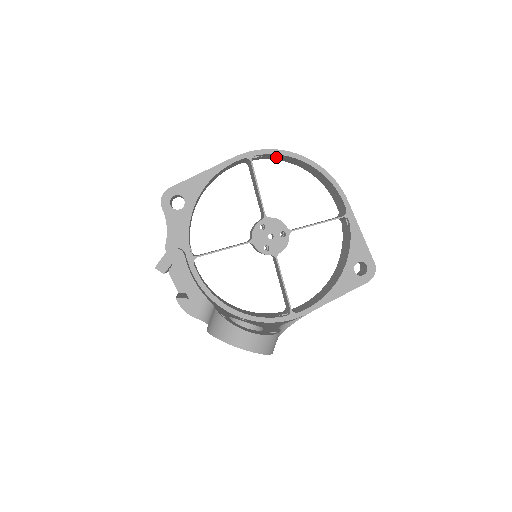
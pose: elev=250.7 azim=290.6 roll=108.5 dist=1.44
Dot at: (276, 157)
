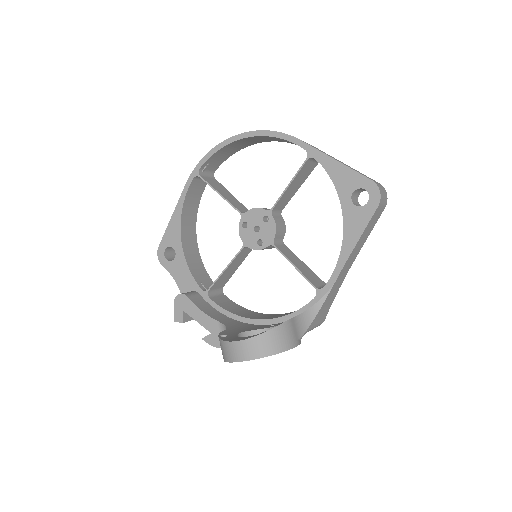
Dot at: (224, 154)
